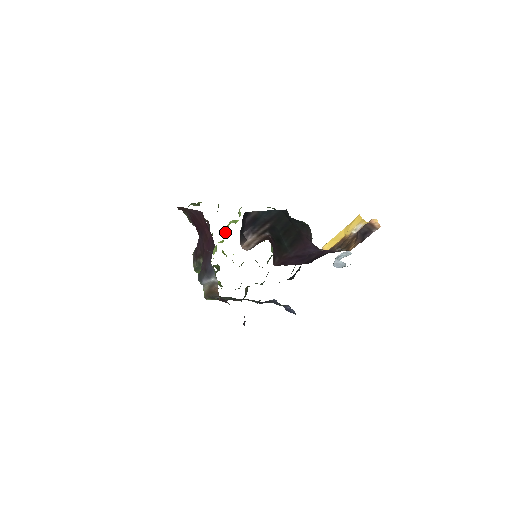
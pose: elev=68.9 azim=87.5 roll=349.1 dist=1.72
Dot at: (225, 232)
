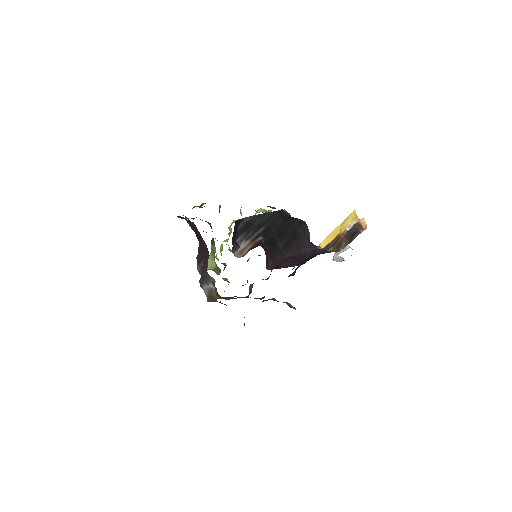
Dot at: occluded
